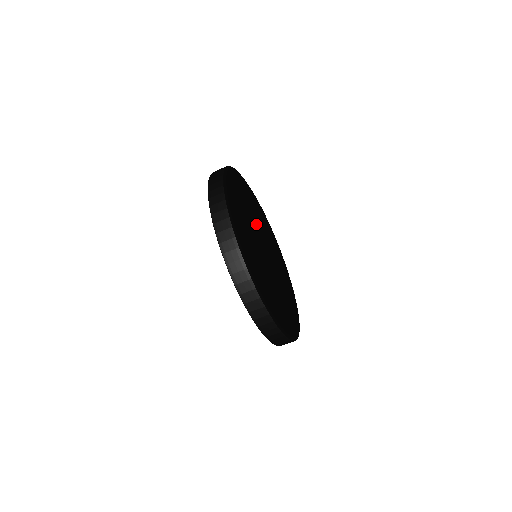
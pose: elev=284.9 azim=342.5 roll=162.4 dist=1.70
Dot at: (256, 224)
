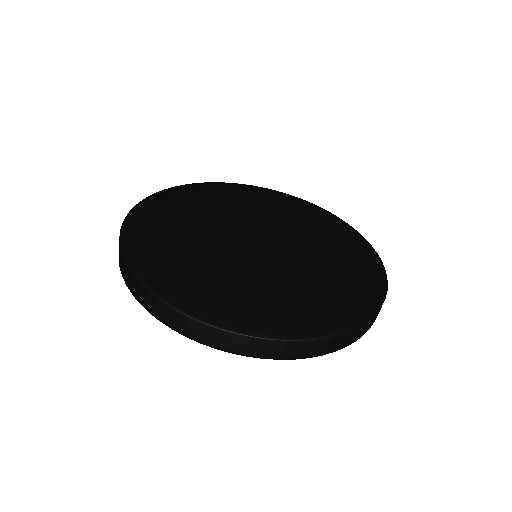
Dot at: (217, 230)
